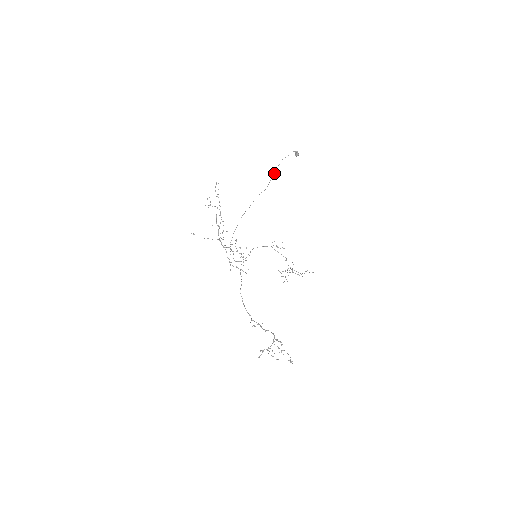
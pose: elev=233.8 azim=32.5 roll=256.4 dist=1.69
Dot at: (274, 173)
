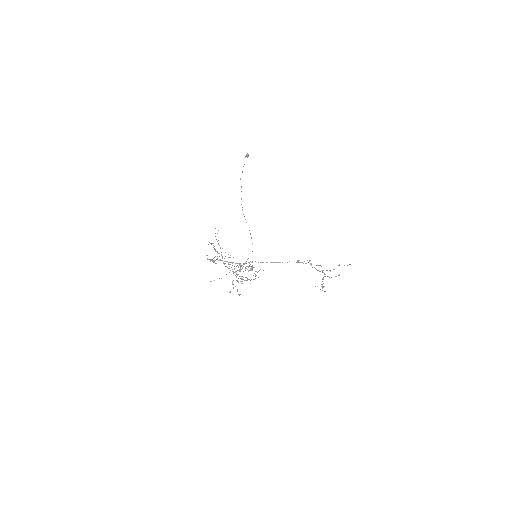
Dot at: occluded
